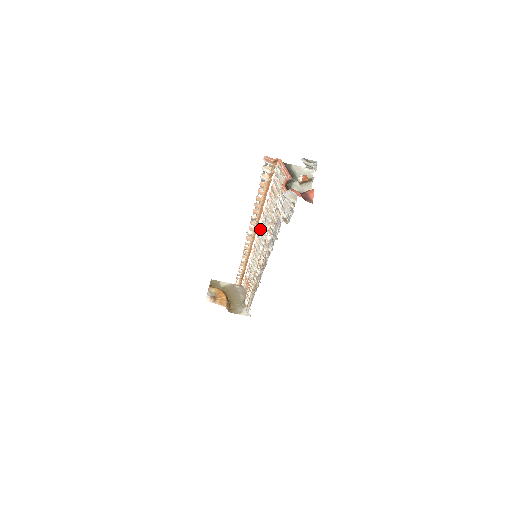
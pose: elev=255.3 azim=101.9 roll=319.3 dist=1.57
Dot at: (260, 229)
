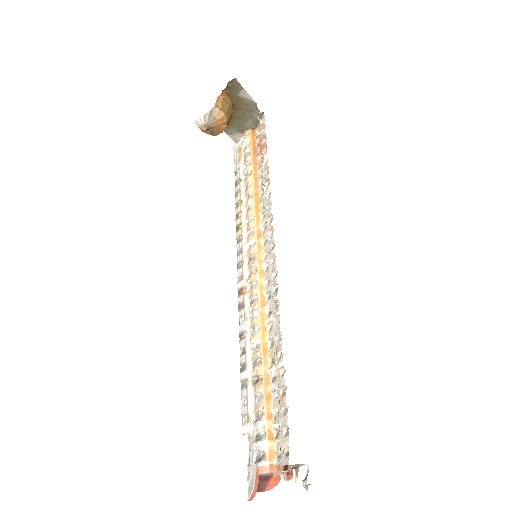
Dot at: (277, 285)
